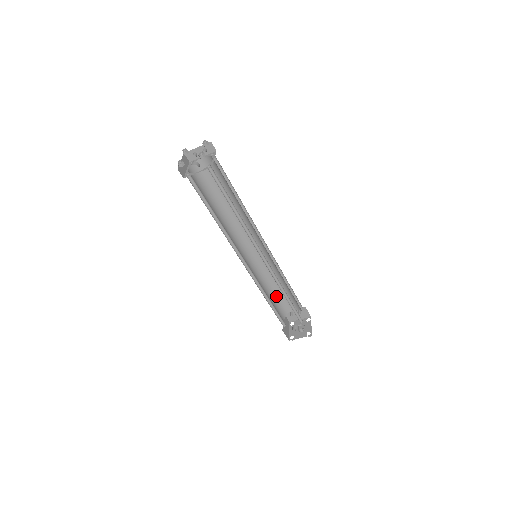
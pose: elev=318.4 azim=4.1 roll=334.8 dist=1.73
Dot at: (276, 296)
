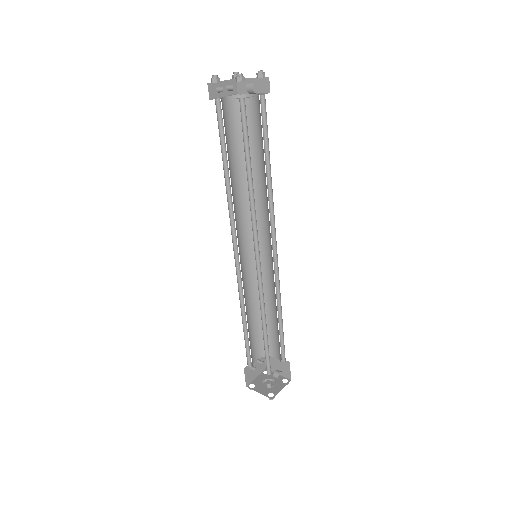
Dot at: occluded
